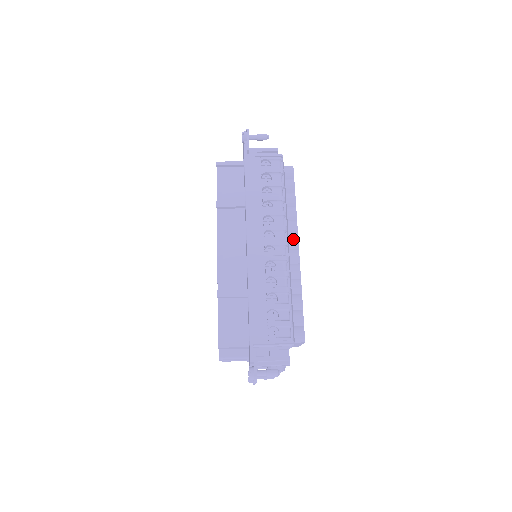
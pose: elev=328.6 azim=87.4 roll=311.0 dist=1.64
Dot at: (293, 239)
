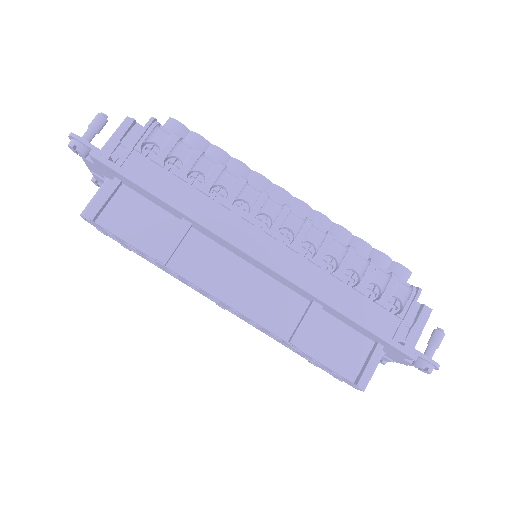
Dot at: (277, 194)
